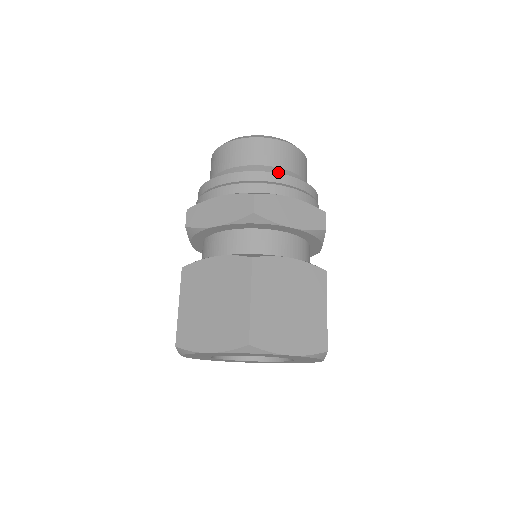
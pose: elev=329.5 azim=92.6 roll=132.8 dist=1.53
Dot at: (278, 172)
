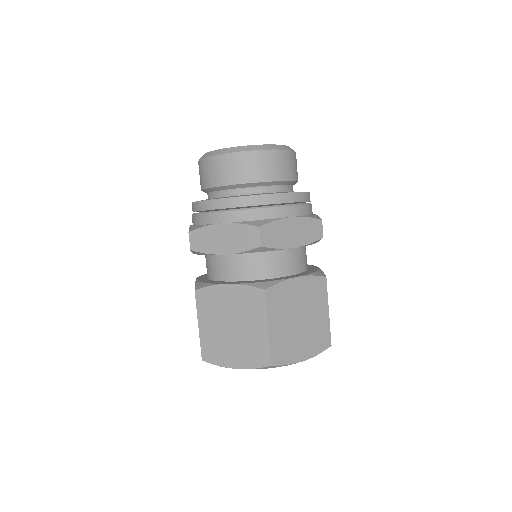
Dot at: (273, 184)
